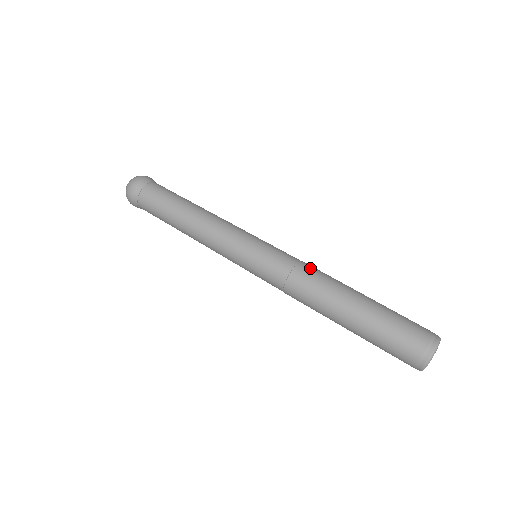
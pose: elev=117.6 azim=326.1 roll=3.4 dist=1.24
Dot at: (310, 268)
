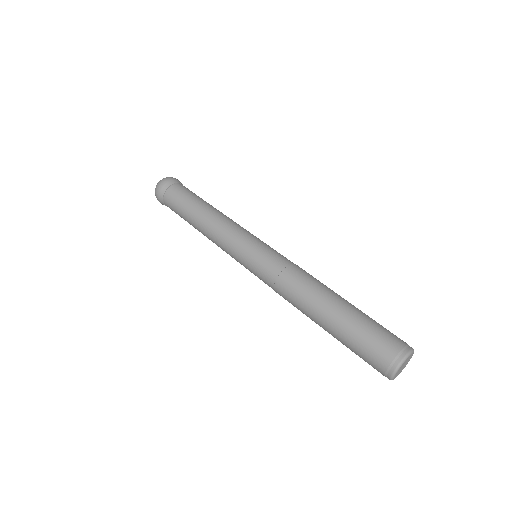
Dot at: (294, 275)
